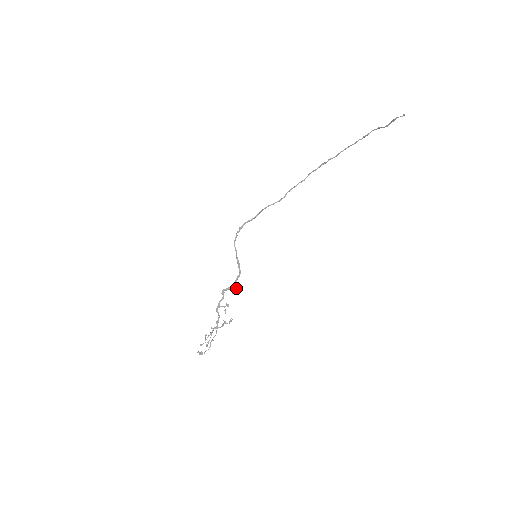
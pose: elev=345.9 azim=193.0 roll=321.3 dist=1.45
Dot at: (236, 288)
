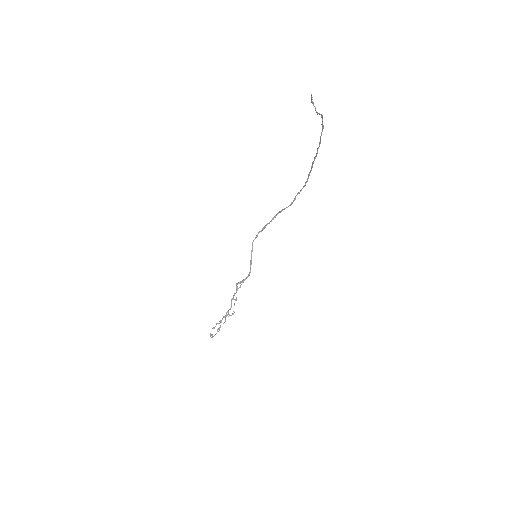
Dot at: (241, 284)
